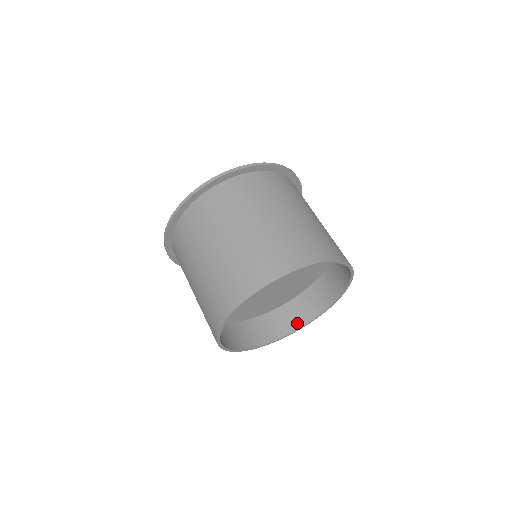
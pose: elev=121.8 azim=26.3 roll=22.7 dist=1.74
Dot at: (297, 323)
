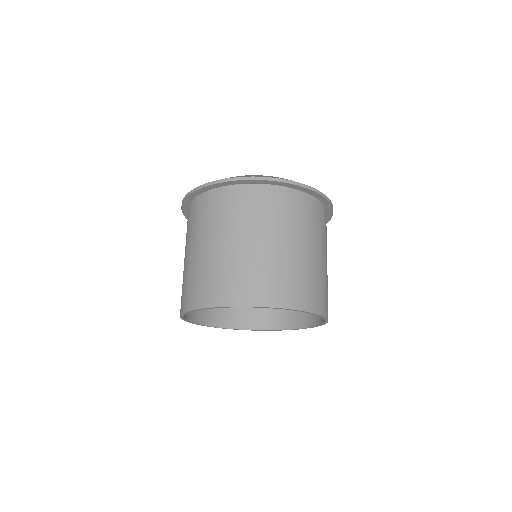
Dot at: (293, 323)
